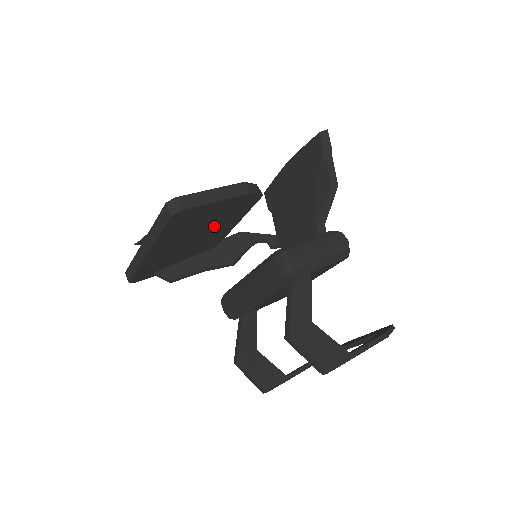
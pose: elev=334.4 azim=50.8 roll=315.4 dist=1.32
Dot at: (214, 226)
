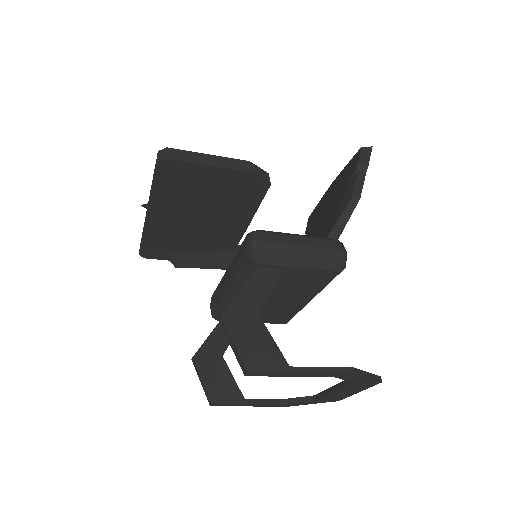
Dot at: (220, 209)
